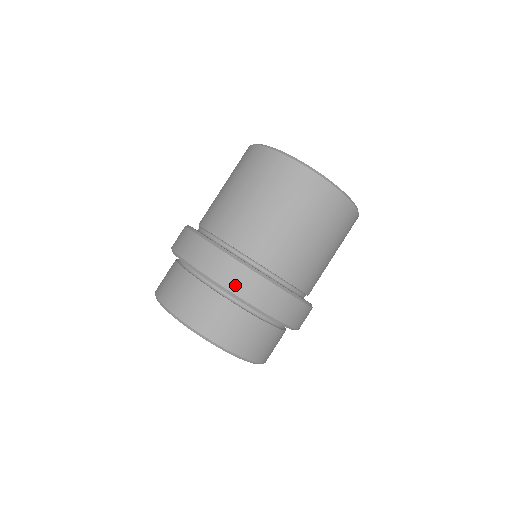
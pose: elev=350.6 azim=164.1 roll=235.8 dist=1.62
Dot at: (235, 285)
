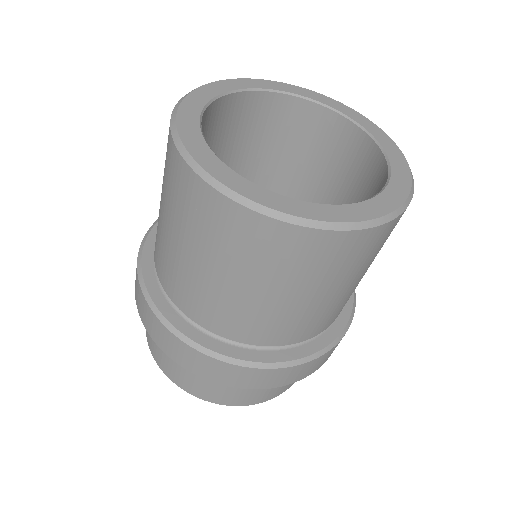
Dot at: (316, 368)
